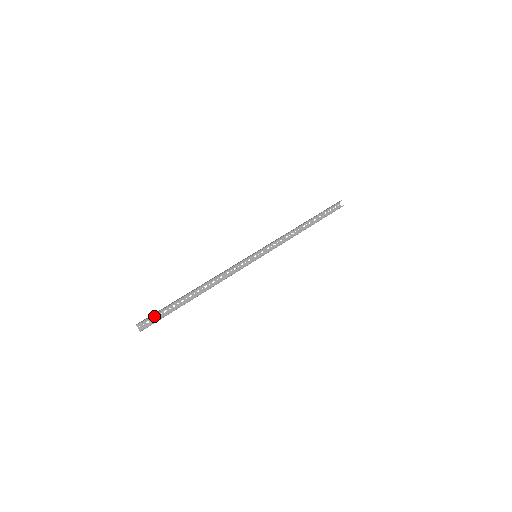
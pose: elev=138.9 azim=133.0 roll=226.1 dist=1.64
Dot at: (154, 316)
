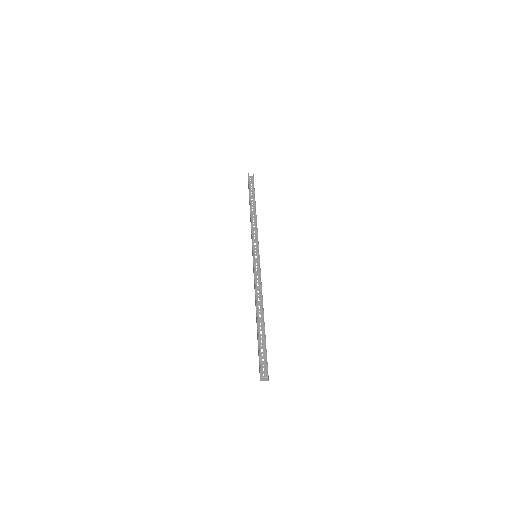
Dot at: (261, 362)
